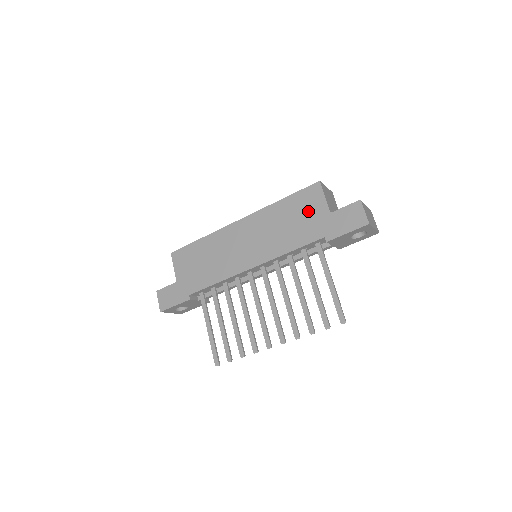
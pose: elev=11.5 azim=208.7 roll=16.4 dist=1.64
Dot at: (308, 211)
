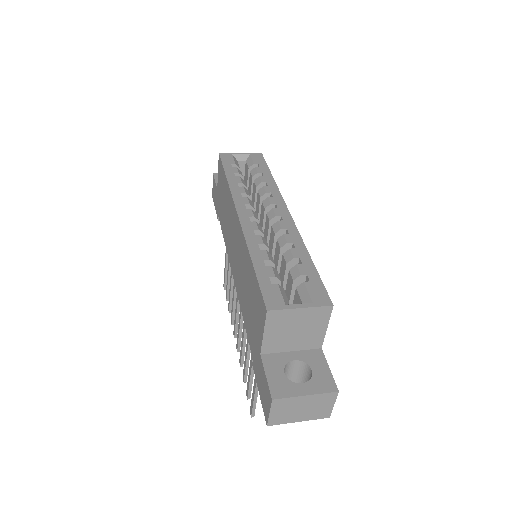
Dot at: (255, 315)
